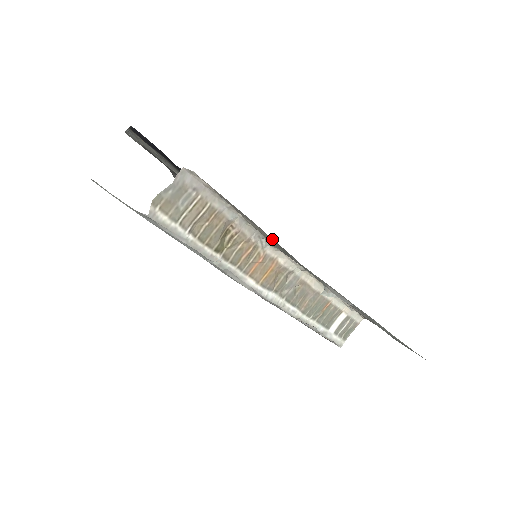
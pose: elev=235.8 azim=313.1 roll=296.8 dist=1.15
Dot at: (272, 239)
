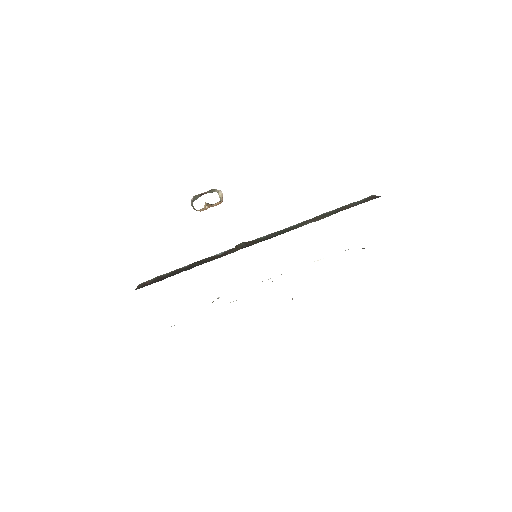
Dot at: occluded
